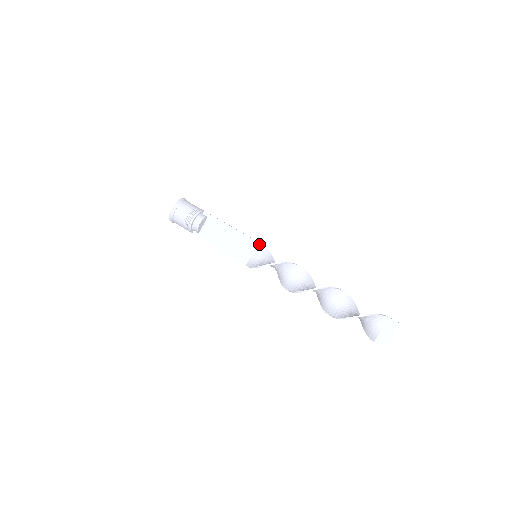
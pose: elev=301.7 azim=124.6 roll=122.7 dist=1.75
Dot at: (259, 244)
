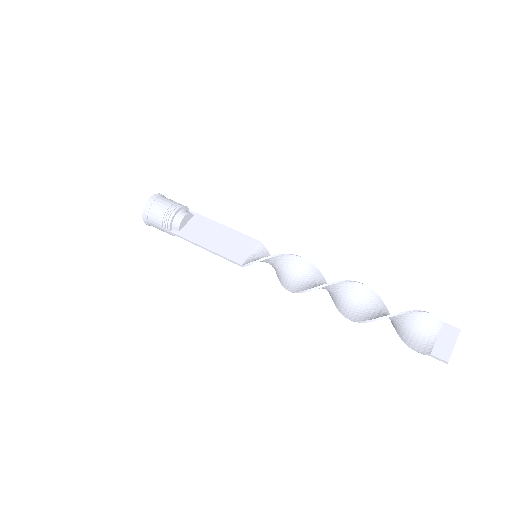
Dot at: (260, 244)
